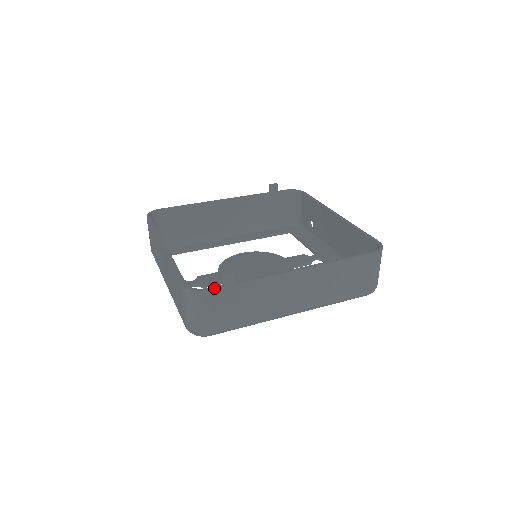
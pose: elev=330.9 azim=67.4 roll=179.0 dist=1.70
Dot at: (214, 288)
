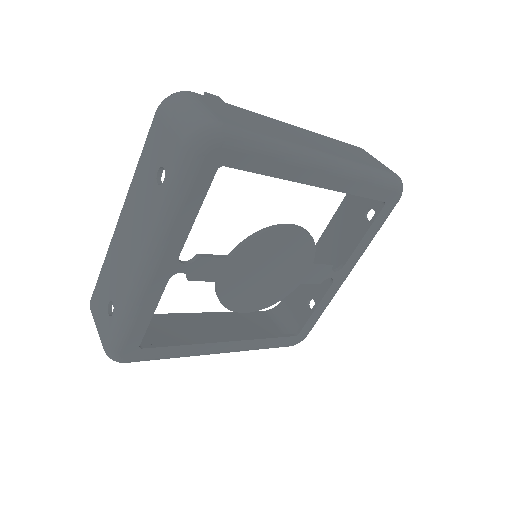
Dot at: (200, 95)
